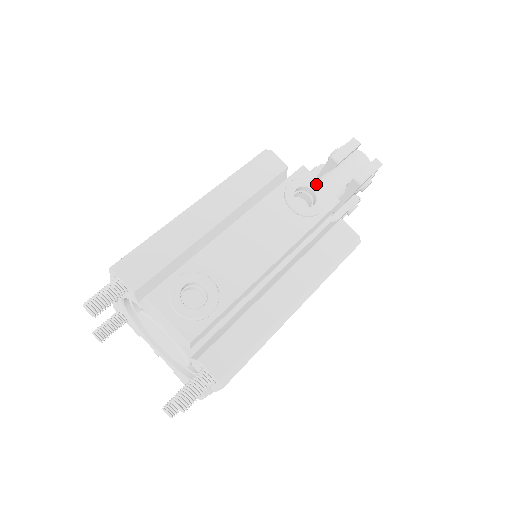
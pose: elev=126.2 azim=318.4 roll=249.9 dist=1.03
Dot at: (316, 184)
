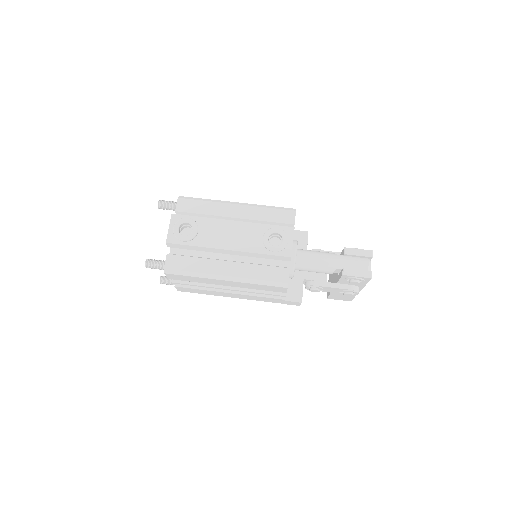
Dot at: (288, 239)
